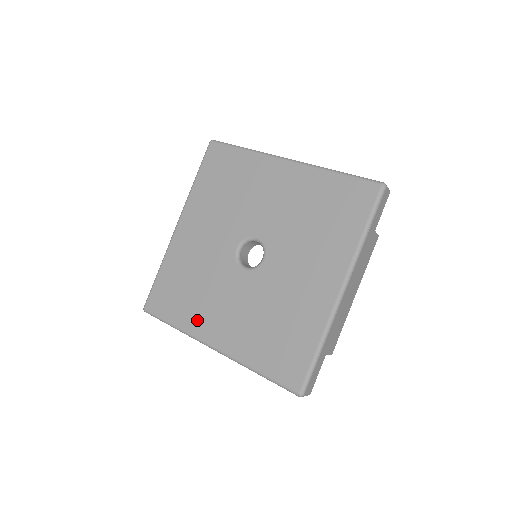
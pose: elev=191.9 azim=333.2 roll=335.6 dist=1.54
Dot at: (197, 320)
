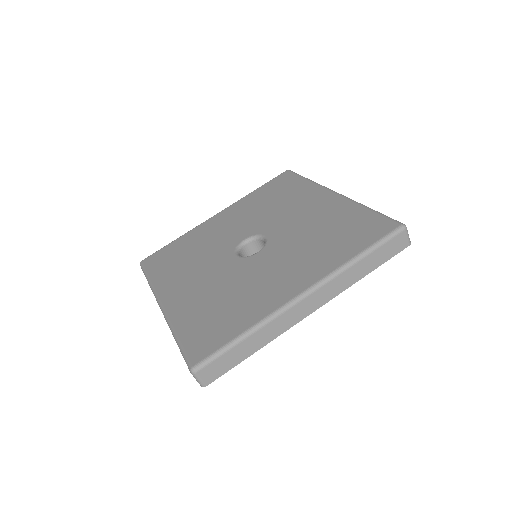
Dot at: (262, 303)
